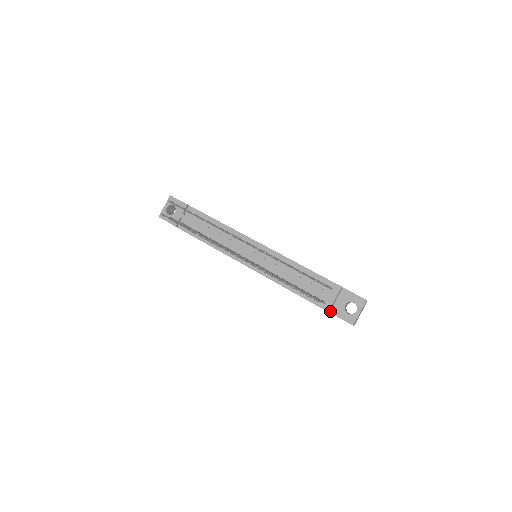
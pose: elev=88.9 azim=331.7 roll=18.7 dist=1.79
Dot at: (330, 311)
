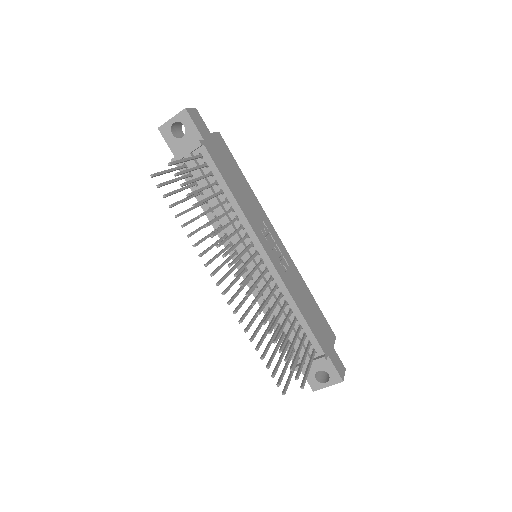
Dot at: occluded
